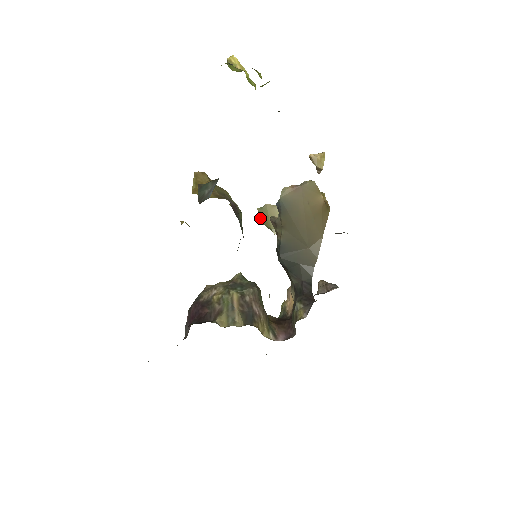
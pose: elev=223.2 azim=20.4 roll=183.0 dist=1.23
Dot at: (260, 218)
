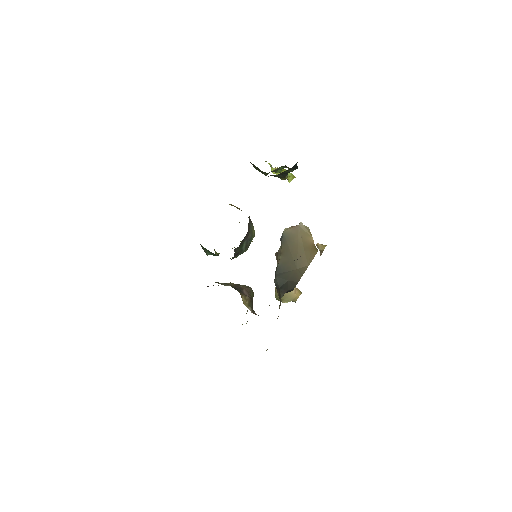
Dot at: (275, 293)
